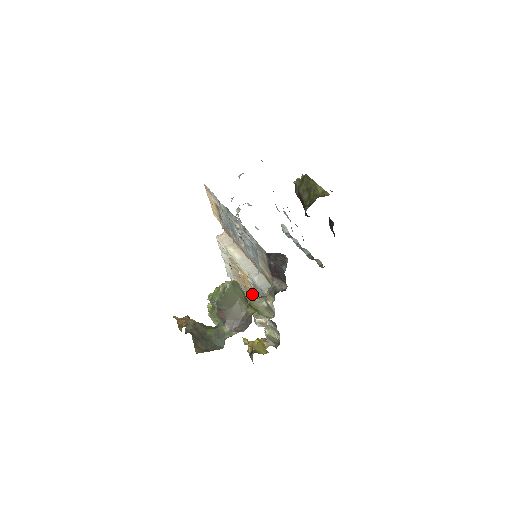
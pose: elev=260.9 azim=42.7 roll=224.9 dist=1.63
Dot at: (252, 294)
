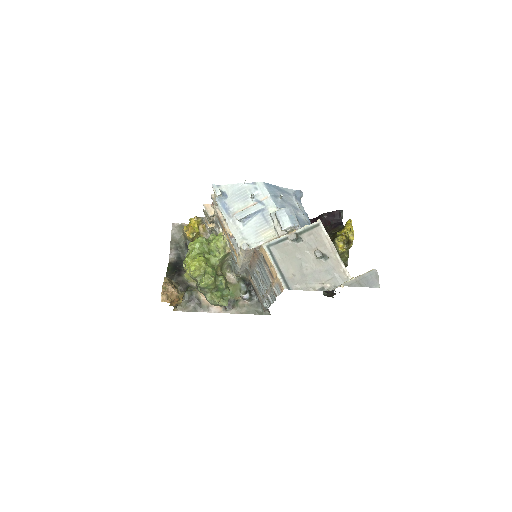
Dot at: occluded
